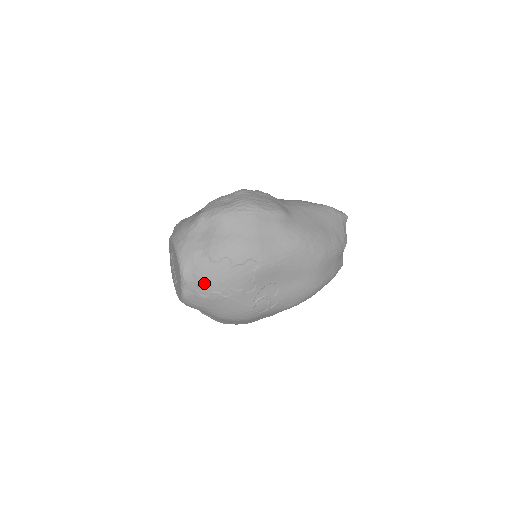
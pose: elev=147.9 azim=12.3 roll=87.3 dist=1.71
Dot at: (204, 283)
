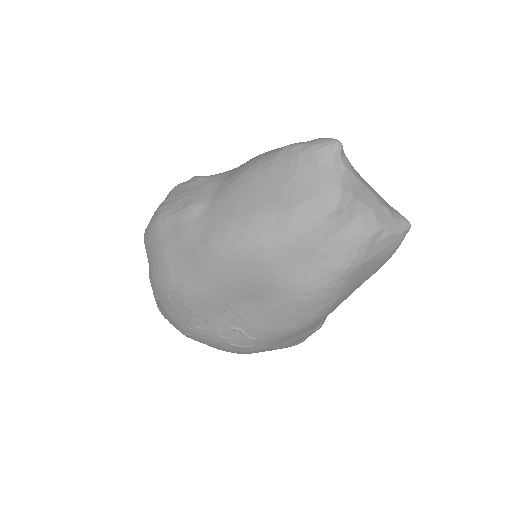
Dot at: (170, 322)
